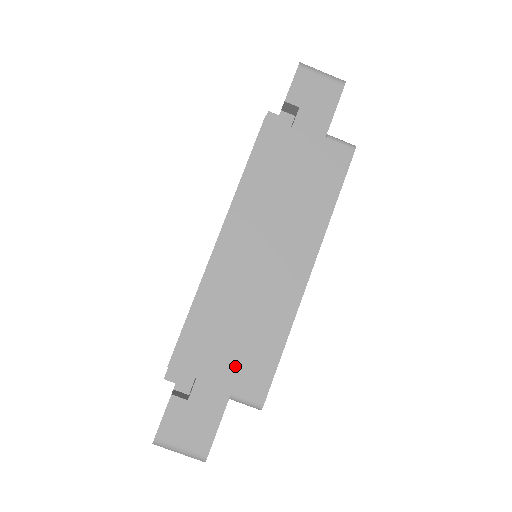
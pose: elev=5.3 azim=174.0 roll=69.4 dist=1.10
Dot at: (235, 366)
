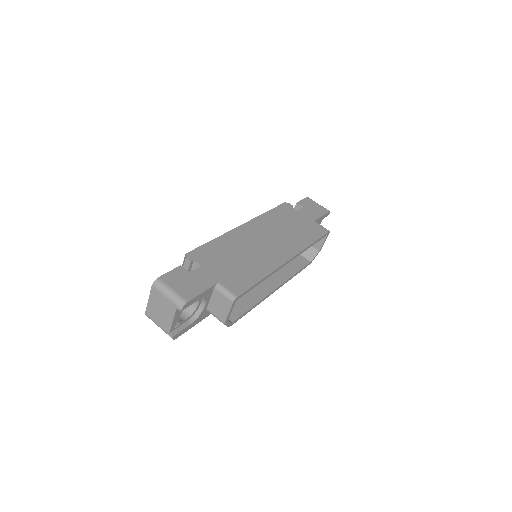
Dot at: (227, 272)
